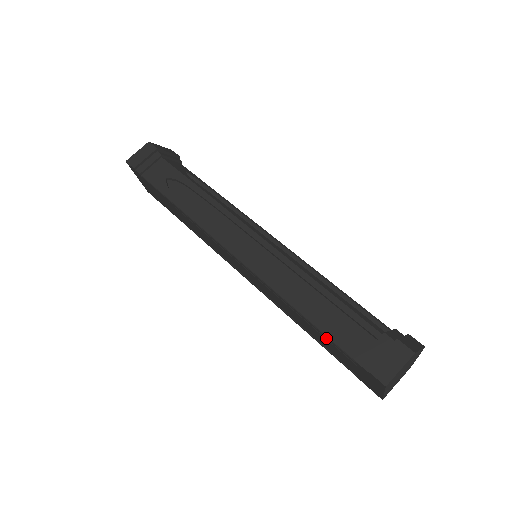
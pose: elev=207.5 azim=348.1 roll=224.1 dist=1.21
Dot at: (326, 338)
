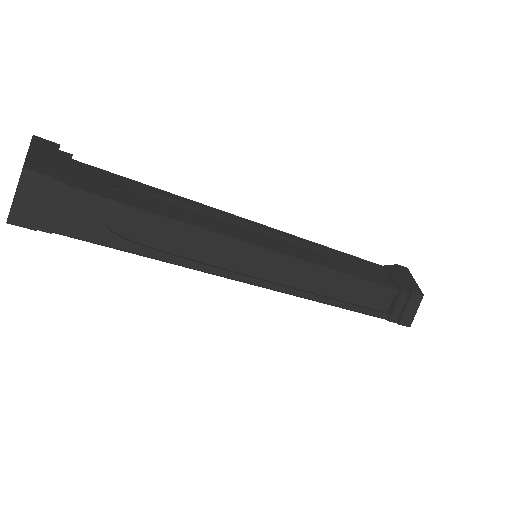
Dot at: (359, 312)
